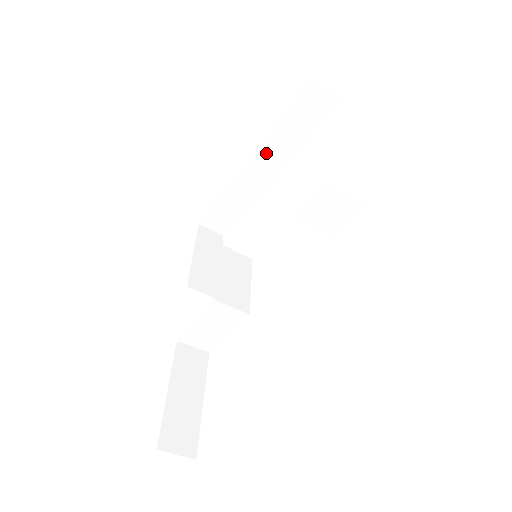
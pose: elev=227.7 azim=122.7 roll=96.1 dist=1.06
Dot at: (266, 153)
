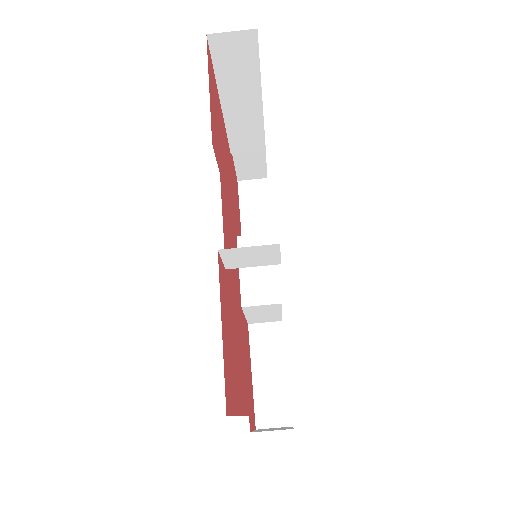
Dot at: (234, 114)
